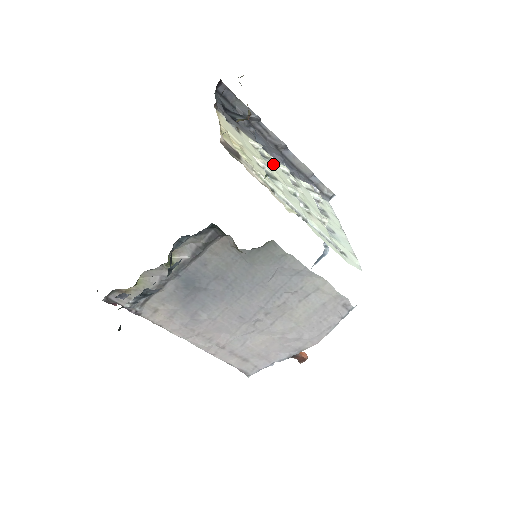
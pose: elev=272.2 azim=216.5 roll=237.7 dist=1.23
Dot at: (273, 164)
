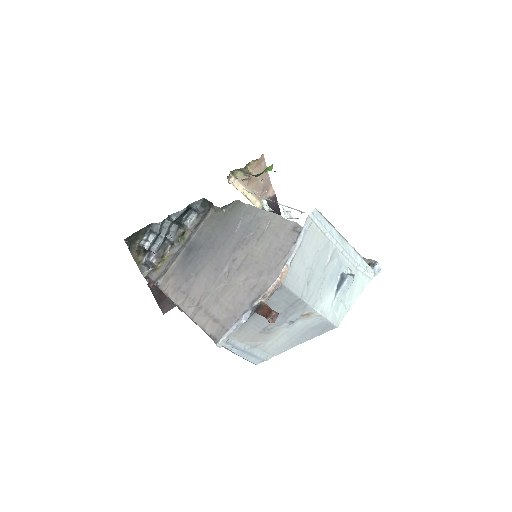
Dot at: occluded
